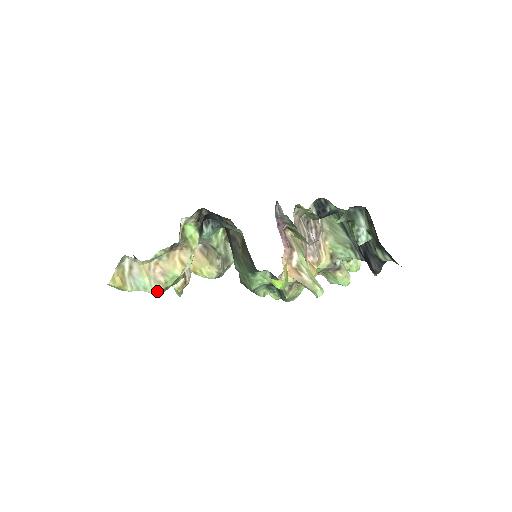
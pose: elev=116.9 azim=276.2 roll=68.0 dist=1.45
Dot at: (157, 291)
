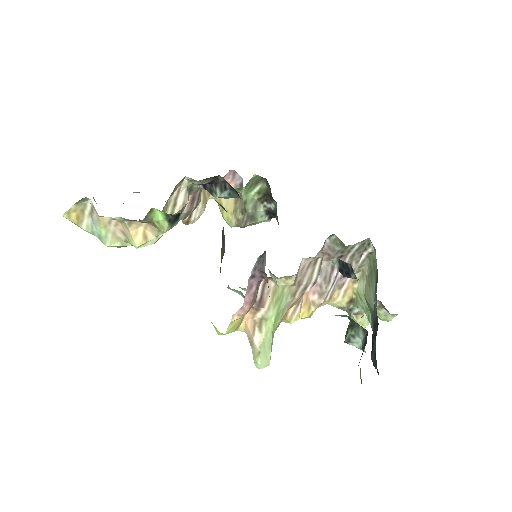
Dot at: (112, 245)
